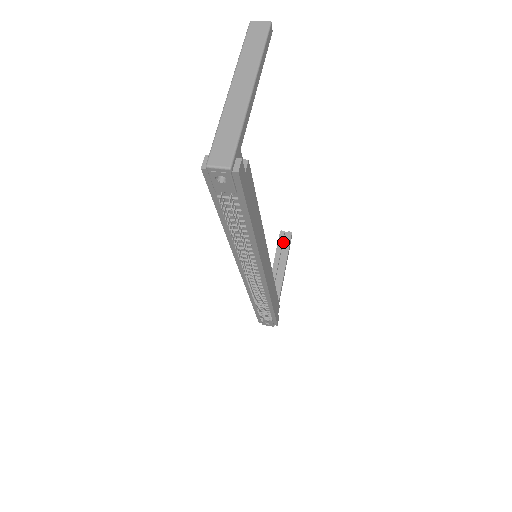
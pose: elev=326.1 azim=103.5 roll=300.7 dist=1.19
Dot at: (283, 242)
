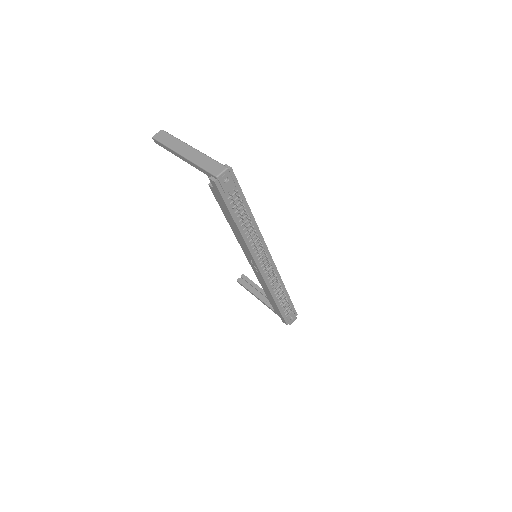
Dot at: (245, 283)
